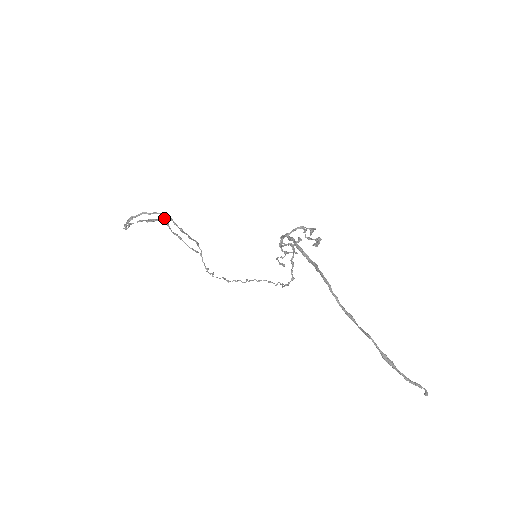
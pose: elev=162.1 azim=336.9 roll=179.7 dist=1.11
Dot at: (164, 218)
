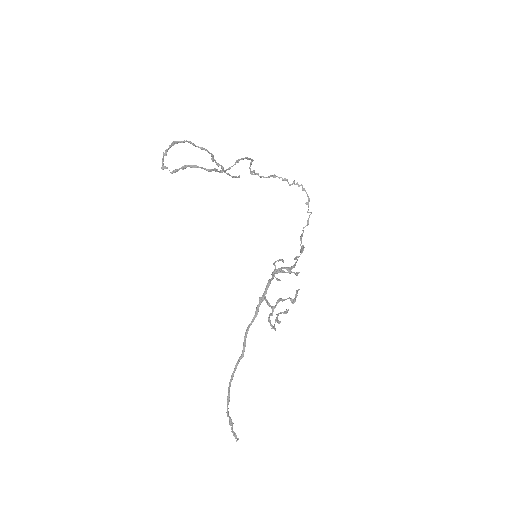
Dot at: (211, 153)
